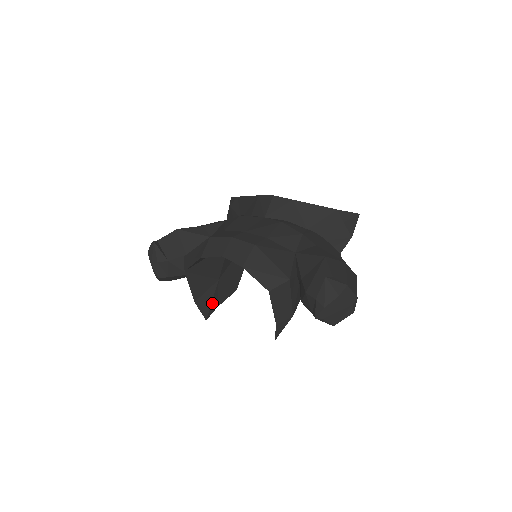
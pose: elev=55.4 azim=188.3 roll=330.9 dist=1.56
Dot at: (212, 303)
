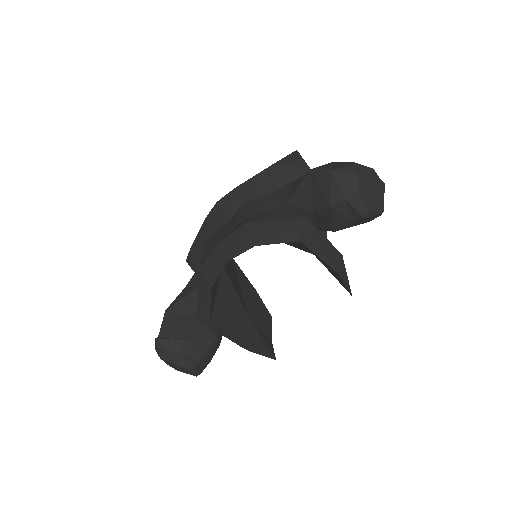
Dot at: (264, 340)
